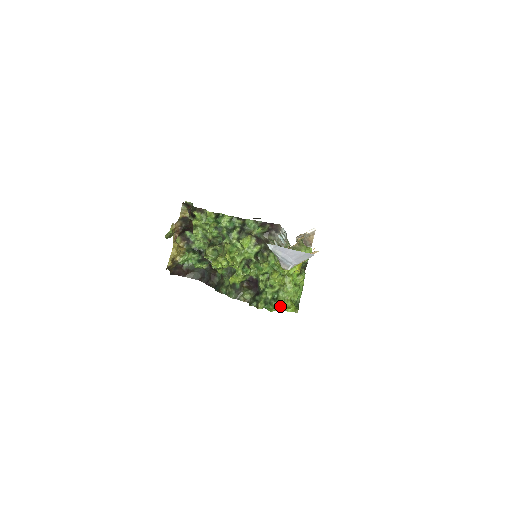
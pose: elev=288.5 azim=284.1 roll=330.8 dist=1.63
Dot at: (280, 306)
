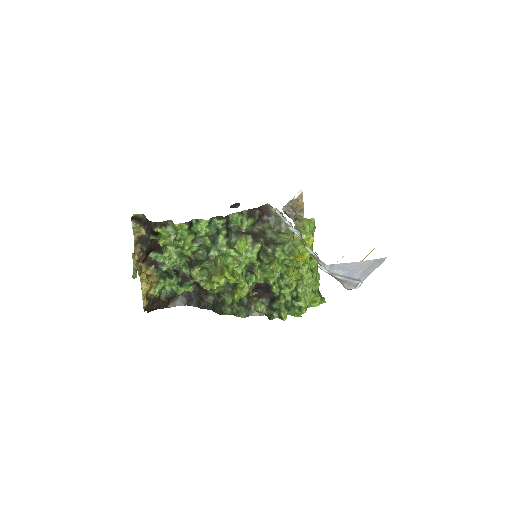
Dot at: (305, 305)
